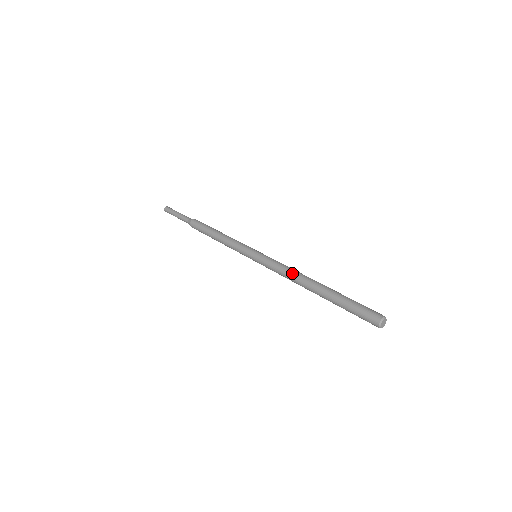
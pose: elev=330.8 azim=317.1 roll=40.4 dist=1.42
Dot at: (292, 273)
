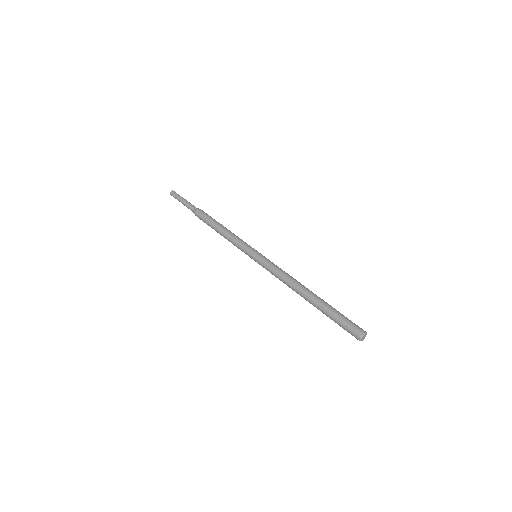
Dot at: (286, 283)
